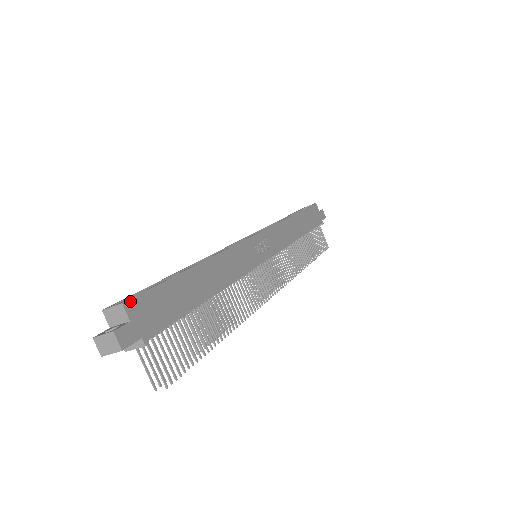
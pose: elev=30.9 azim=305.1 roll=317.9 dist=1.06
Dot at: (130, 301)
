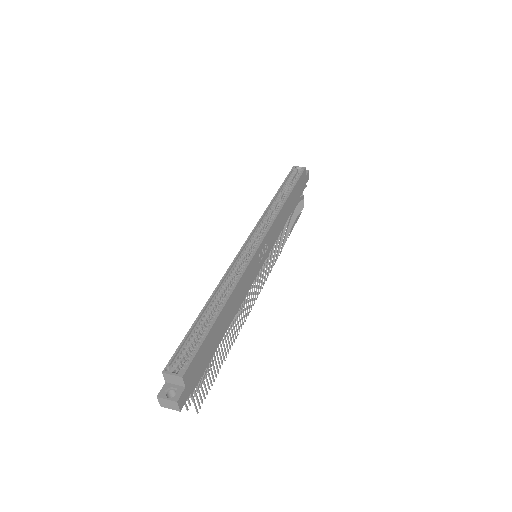
Dot at: (186, 372)
